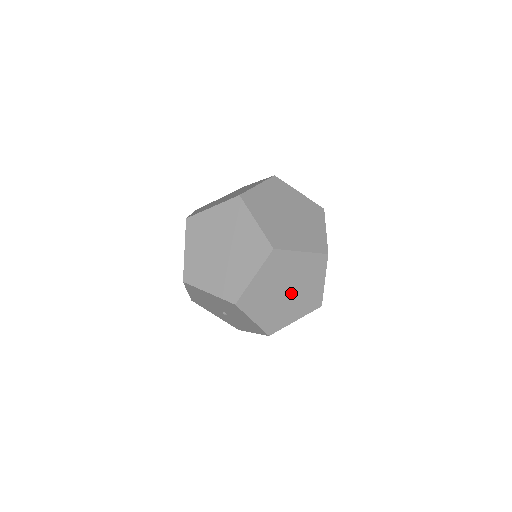
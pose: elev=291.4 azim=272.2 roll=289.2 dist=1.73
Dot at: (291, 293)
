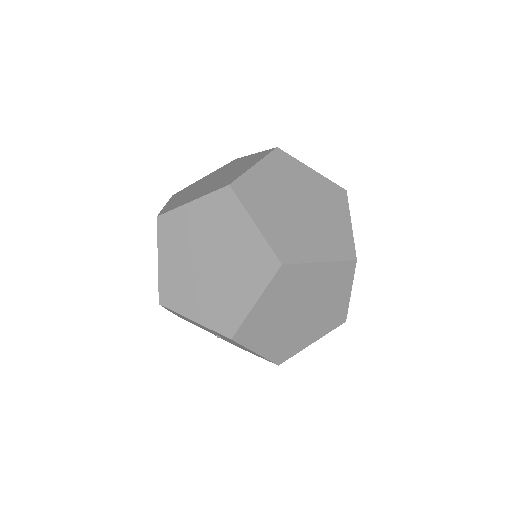
Dot at: (306, 313)
